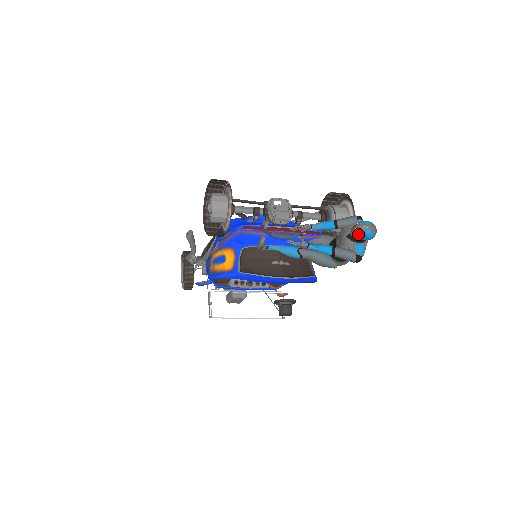
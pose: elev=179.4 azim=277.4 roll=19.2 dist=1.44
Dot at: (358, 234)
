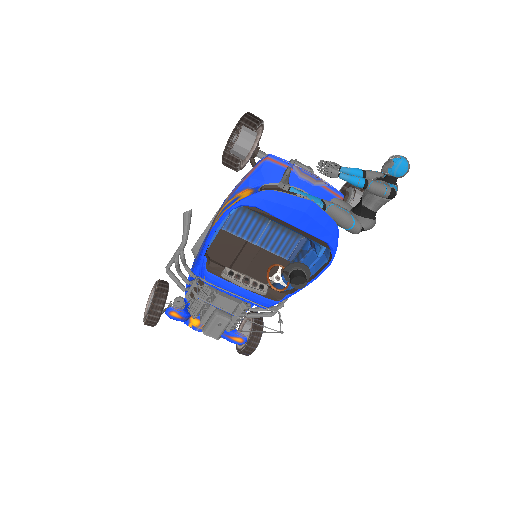
Dot at: (393, 162)
